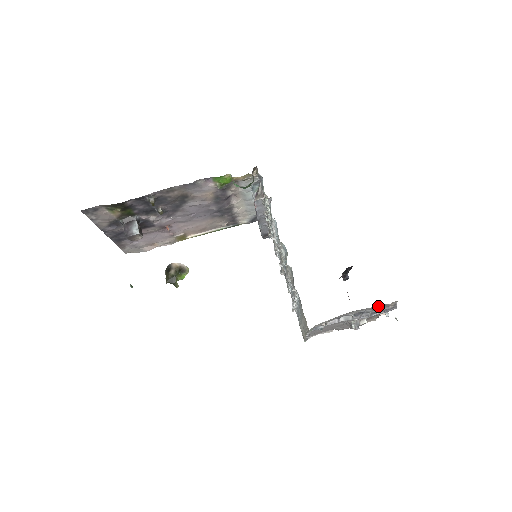
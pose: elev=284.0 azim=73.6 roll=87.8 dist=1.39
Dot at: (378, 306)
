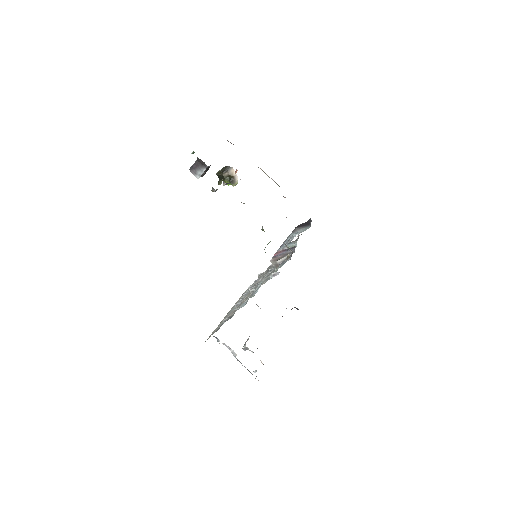
Dot at: occluded
